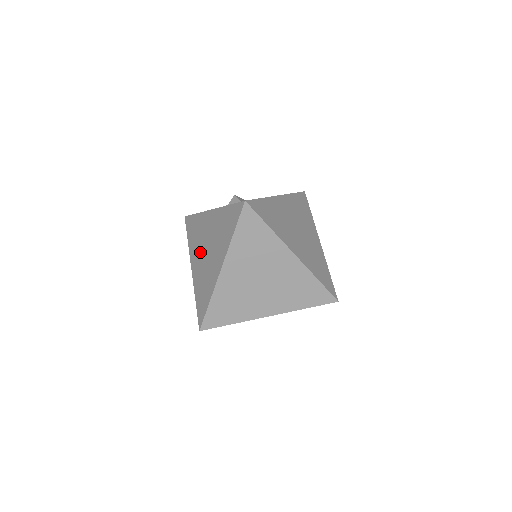
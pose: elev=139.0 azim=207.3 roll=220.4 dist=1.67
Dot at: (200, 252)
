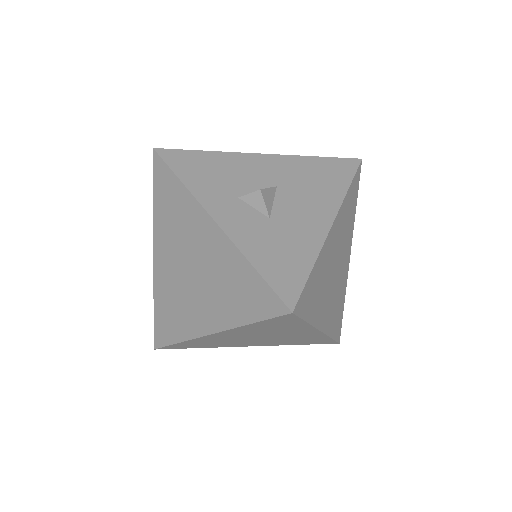
Dot at: (176, 256)
